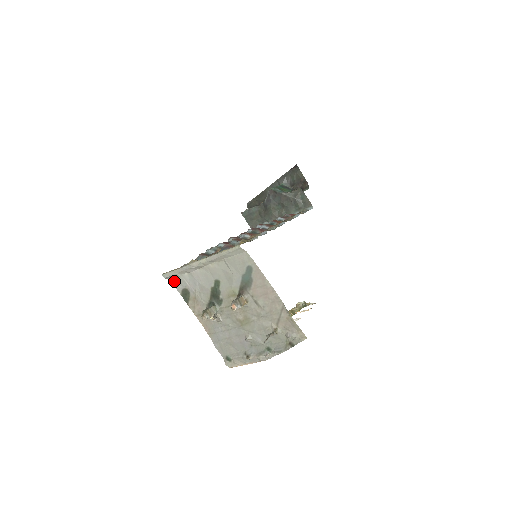
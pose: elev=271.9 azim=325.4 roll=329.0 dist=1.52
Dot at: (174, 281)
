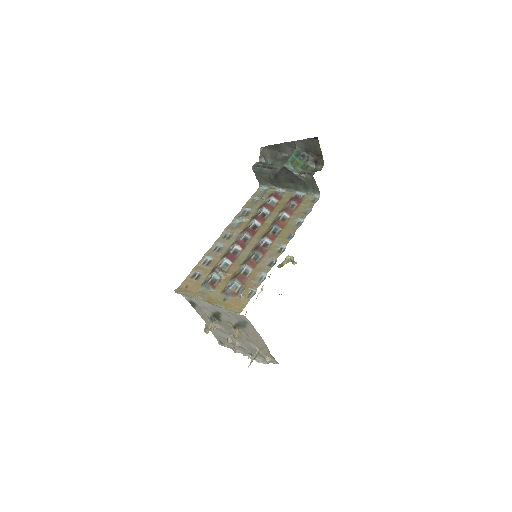
Dot at: occluded
